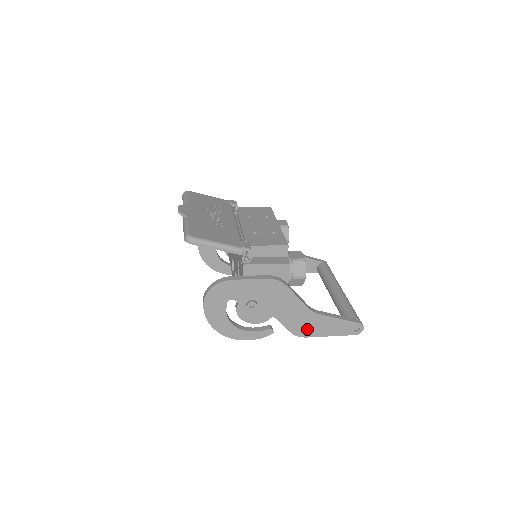
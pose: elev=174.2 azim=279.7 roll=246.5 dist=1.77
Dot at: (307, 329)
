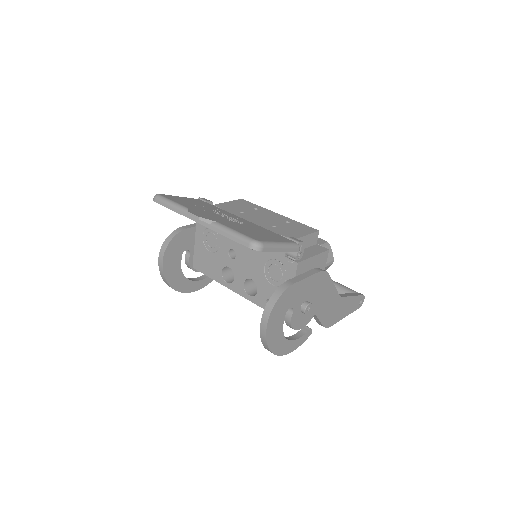
Dot at: (333, 317)
